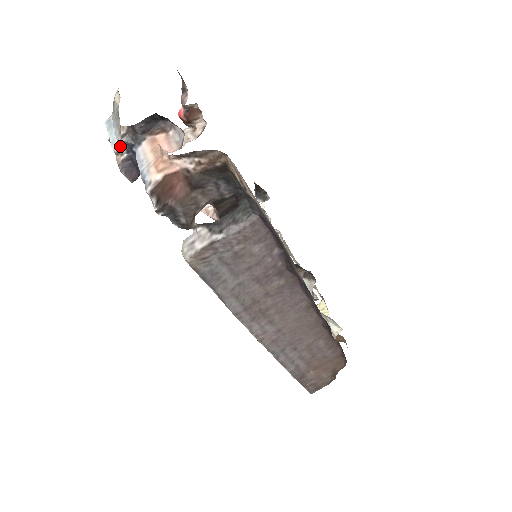
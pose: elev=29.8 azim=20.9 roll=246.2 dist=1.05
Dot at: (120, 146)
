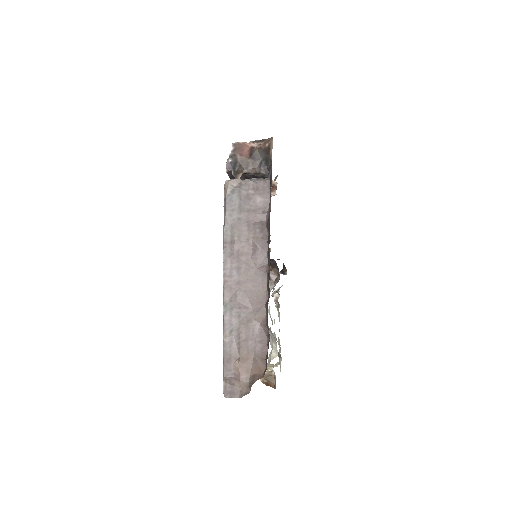
Dot at: occluded
